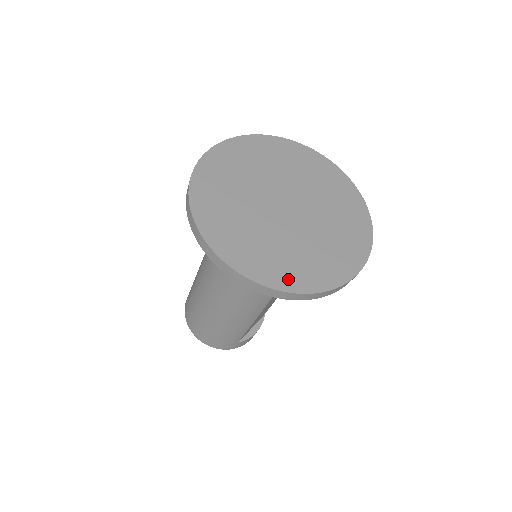
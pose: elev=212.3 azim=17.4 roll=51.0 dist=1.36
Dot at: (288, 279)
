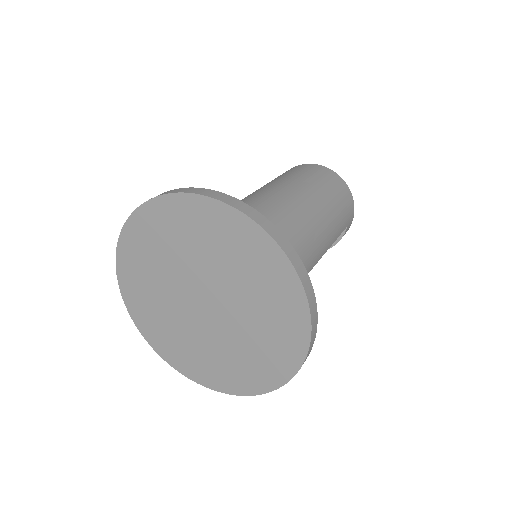
Dot at: (204, 376)
